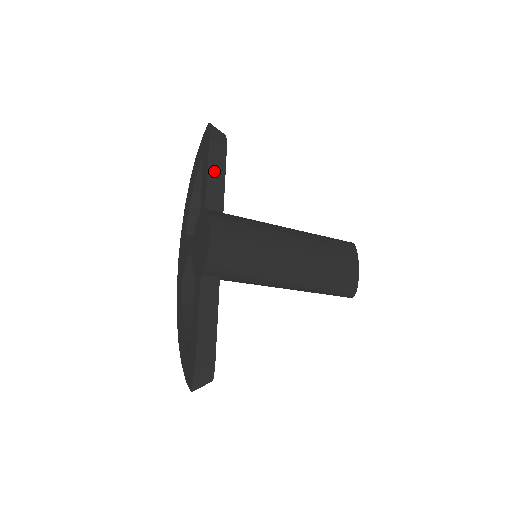
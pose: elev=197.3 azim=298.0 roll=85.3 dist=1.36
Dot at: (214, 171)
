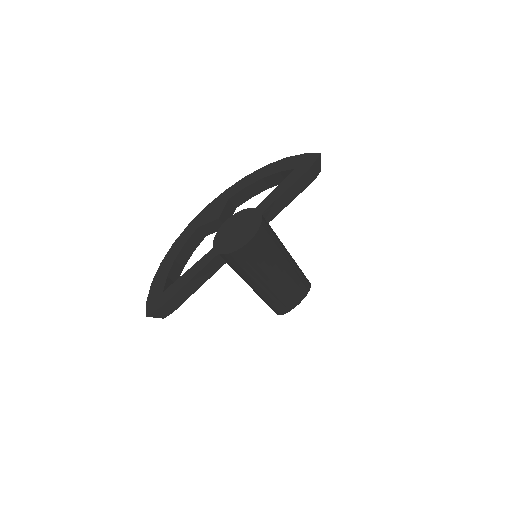
Dot at: (291, 192)
